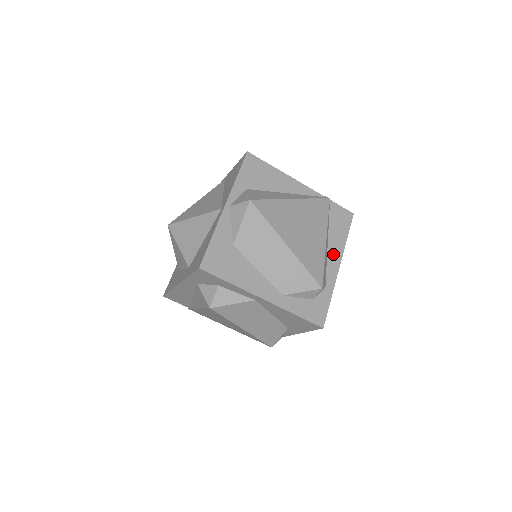
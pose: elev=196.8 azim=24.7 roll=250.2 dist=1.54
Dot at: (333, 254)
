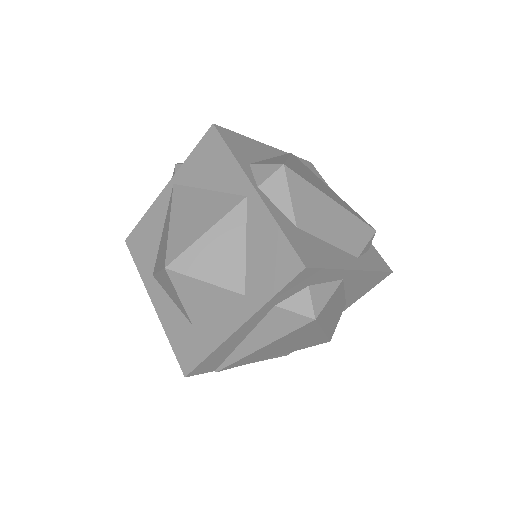
Dot at: occluded
